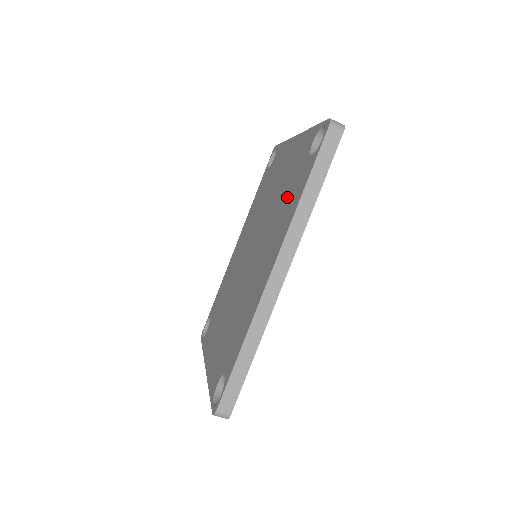
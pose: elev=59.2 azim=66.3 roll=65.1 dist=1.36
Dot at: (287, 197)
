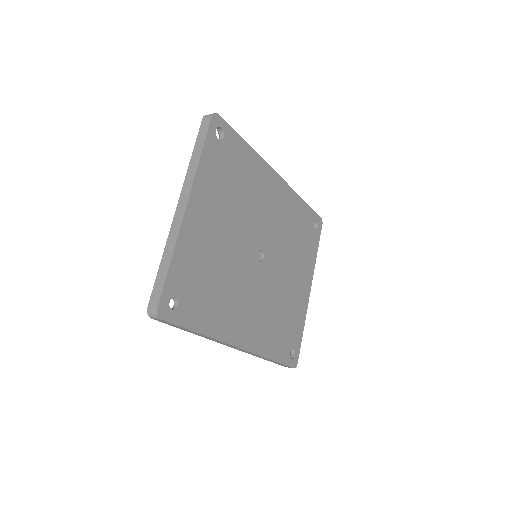
Dot at: occluded
